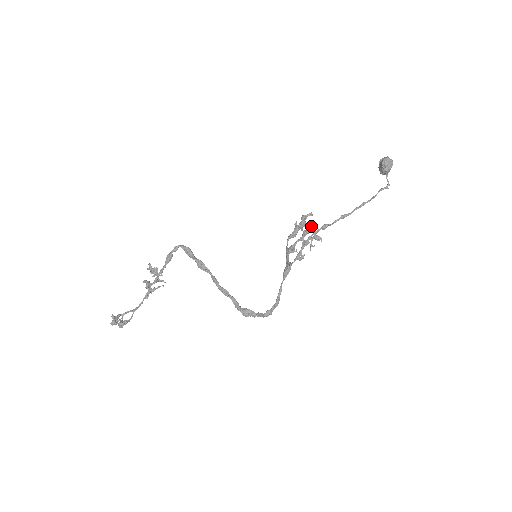
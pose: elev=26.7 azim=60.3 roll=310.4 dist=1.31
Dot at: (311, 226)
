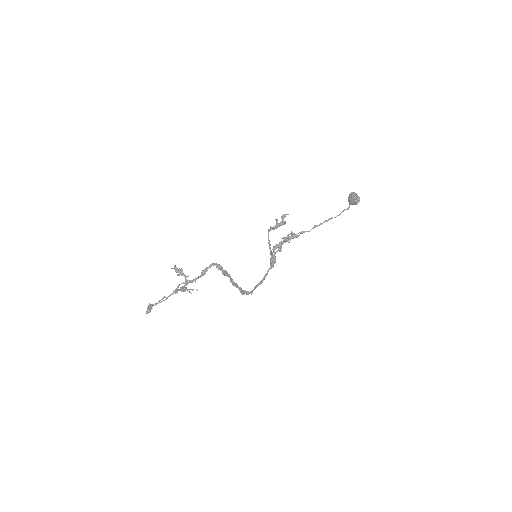
Dot at: (296, 235)
